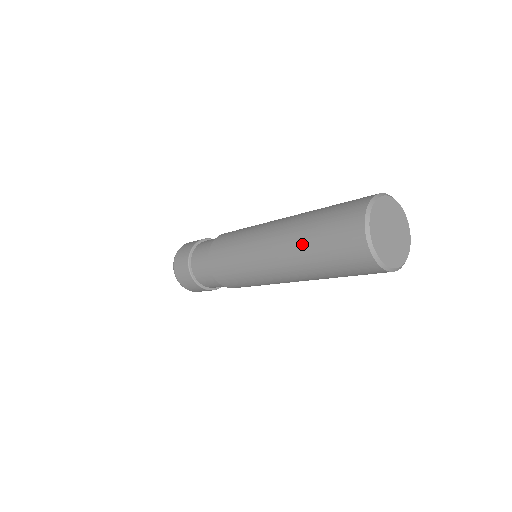
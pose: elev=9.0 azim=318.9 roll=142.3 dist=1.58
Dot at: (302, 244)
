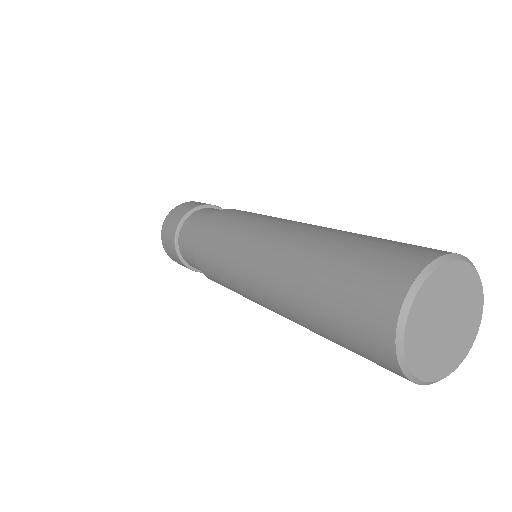
Dot at: (307, 270)
